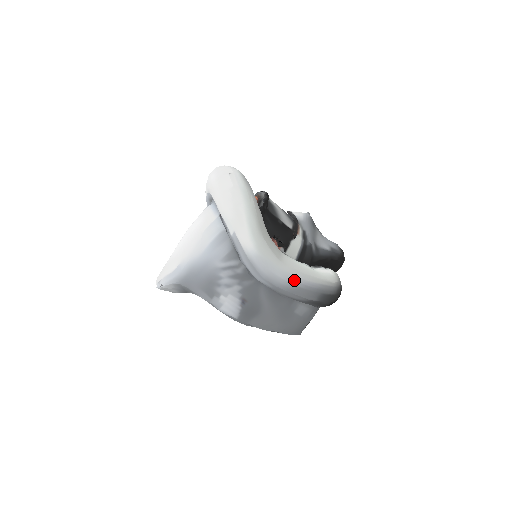
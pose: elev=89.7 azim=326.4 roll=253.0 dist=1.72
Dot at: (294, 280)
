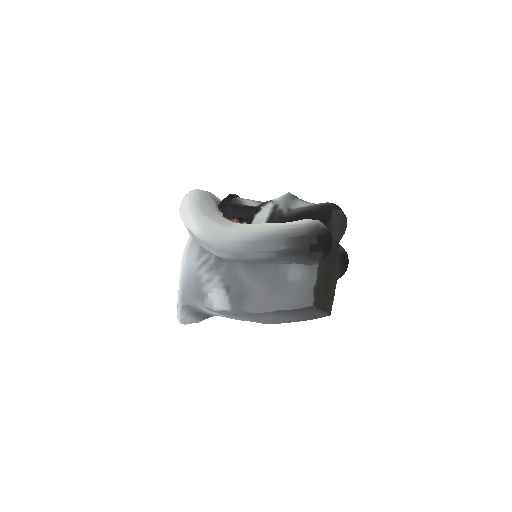
Dot at: (246, 237)
